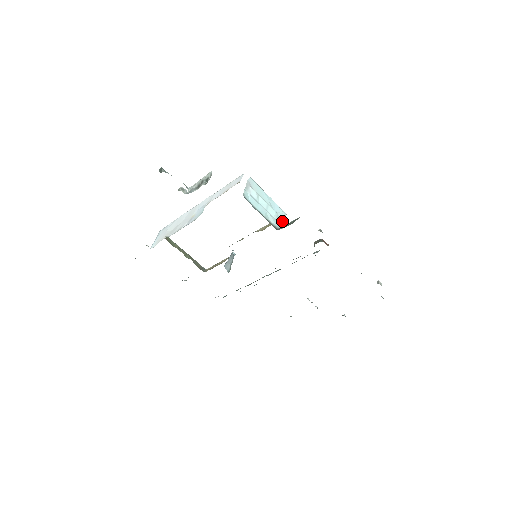
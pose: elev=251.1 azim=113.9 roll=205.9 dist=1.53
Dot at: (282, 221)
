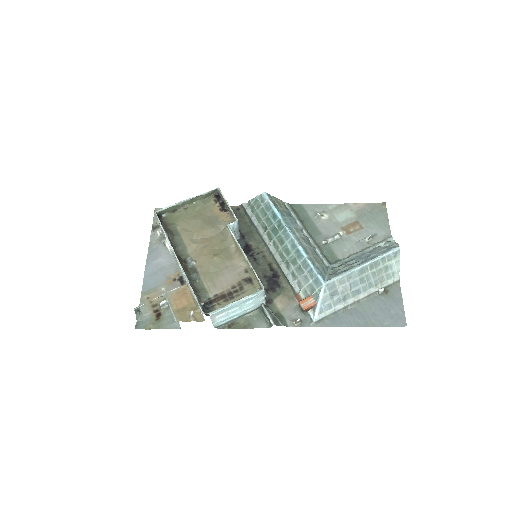
Dot at: (262, 296)
